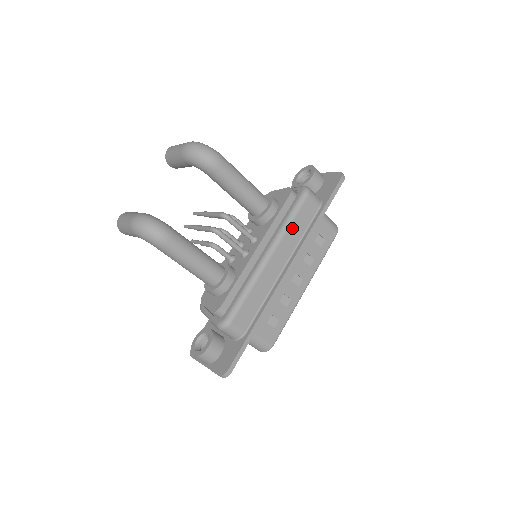
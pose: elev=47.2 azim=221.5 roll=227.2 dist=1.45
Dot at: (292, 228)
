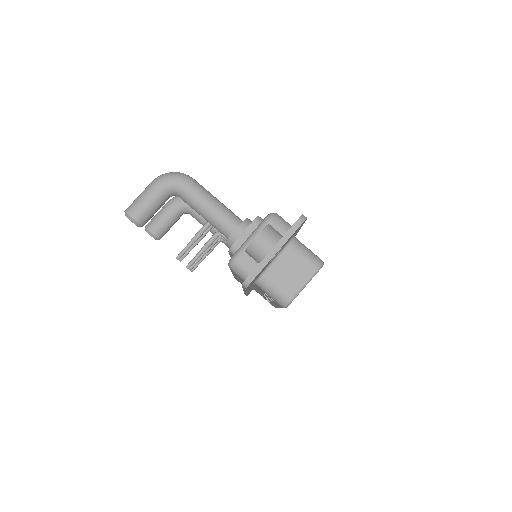
Dot at: occluded
